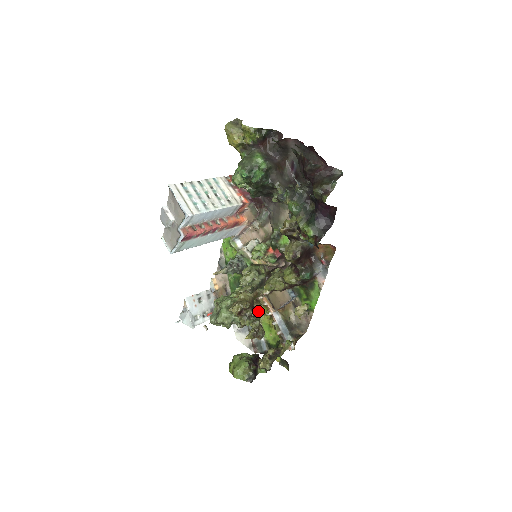
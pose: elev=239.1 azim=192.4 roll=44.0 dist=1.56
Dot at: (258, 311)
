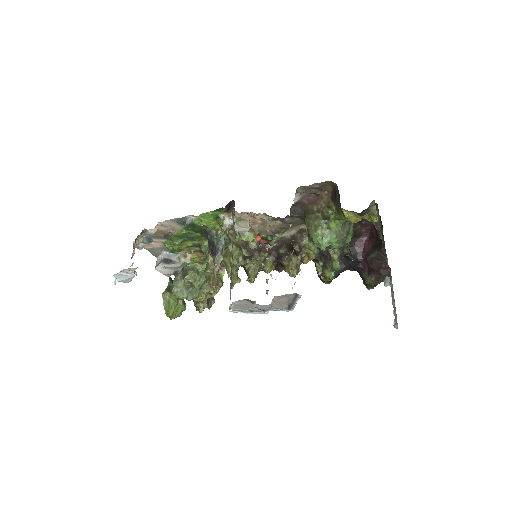
Dot at: occluded
